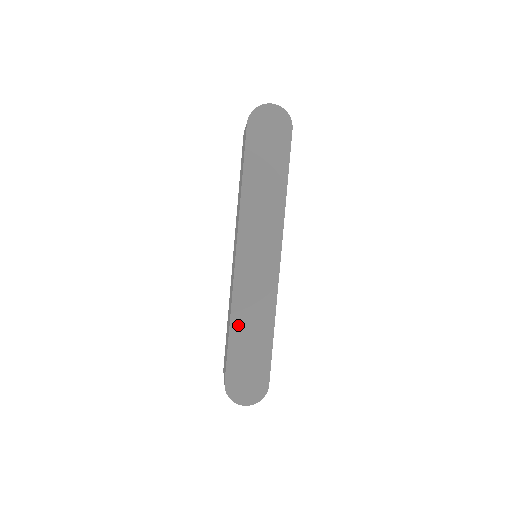
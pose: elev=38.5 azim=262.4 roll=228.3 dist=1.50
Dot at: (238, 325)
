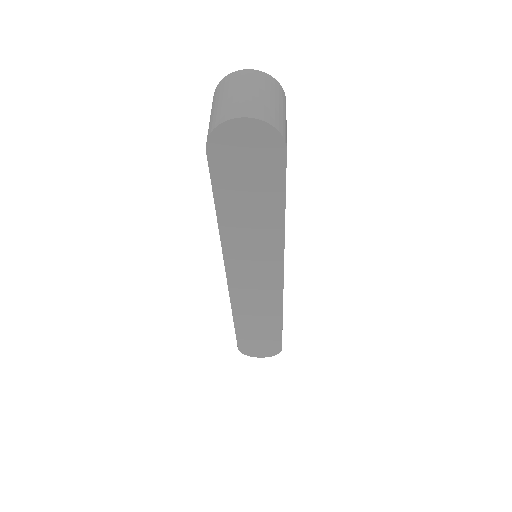
Dot at: (242, 321)
